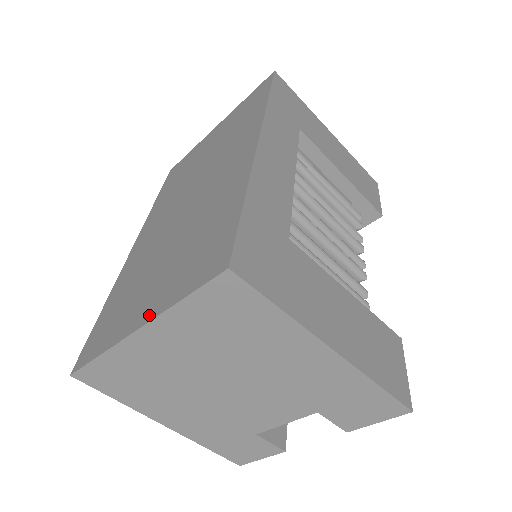
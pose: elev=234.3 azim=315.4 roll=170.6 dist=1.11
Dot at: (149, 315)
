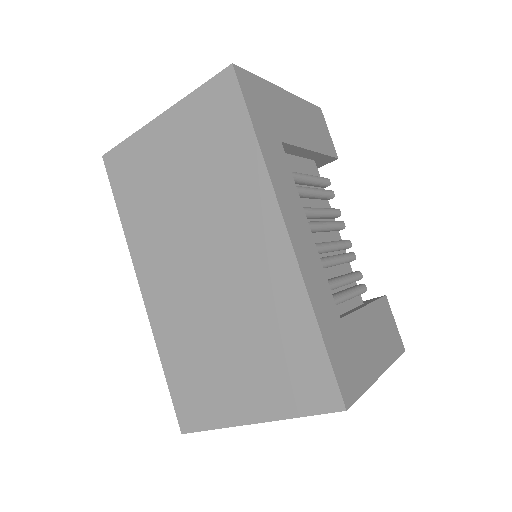
Dot at: (262, 415)
